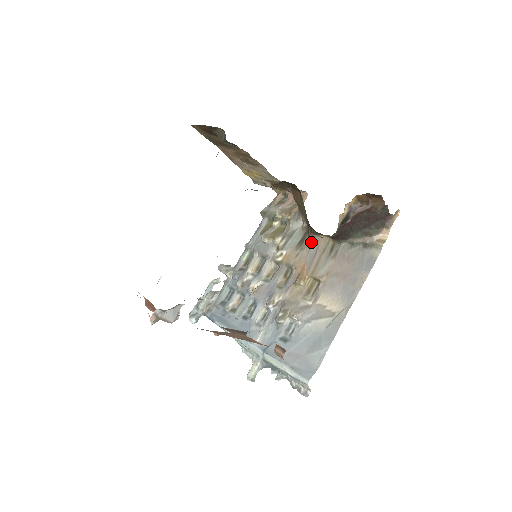
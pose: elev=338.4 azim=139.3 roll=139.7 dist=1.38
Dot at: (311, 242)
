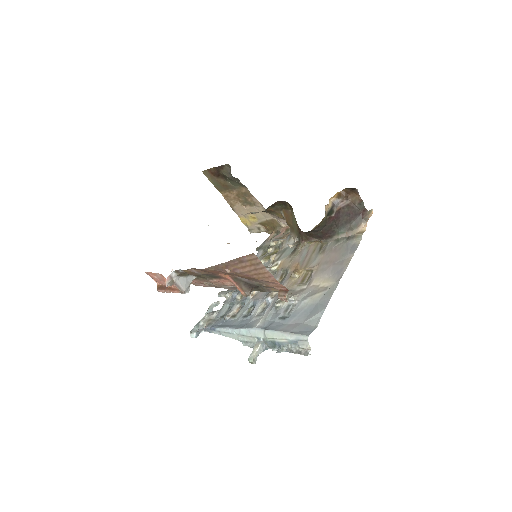
Dot at: (302, 249)
